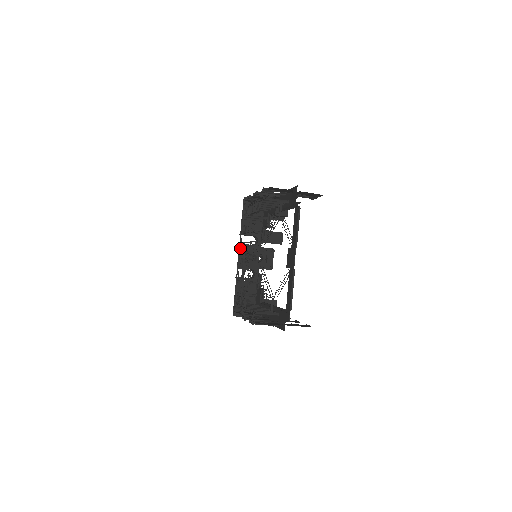
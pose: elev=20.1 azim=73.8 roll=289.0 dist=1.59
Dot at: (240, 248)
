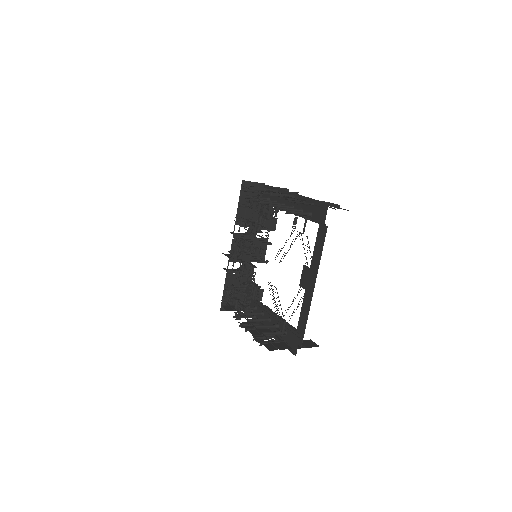
Dot at: (235, 241)
